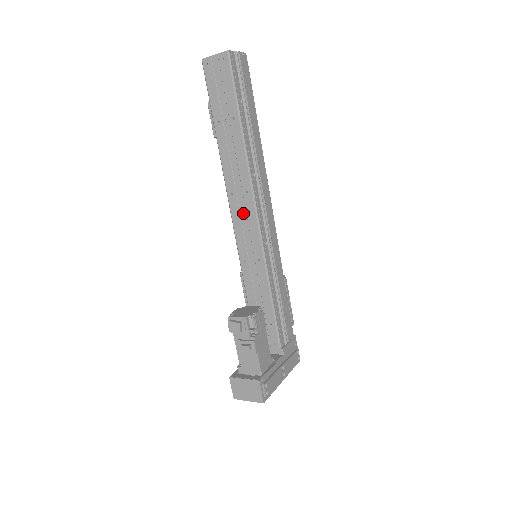
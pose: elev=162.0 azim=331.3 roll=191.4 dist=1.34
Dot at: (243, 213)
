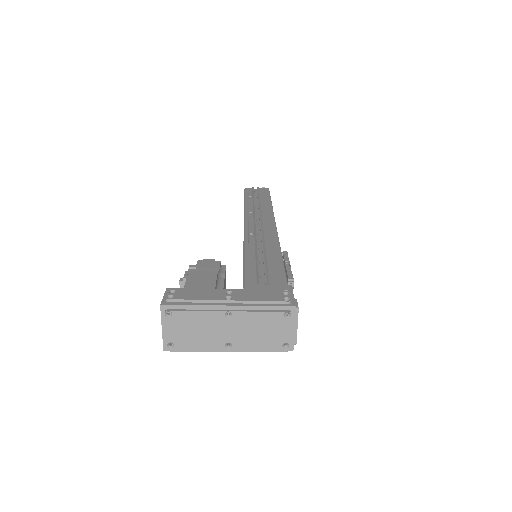
Dot at: occluded
